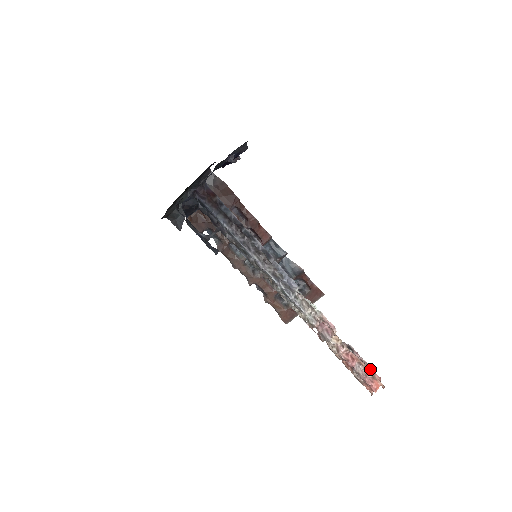
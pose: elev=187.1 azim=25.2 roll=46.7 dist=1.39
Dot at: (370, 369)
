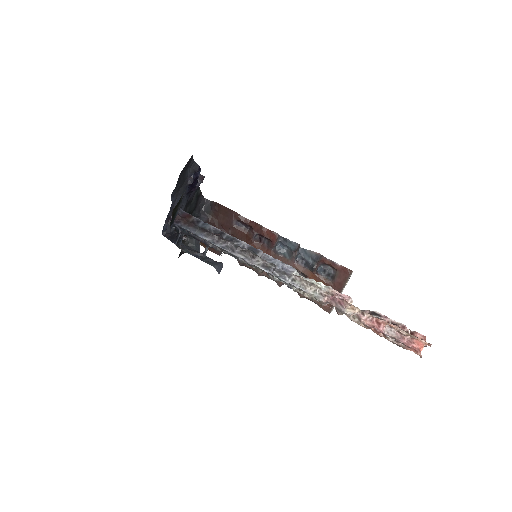
Dot at: (408, 330)
